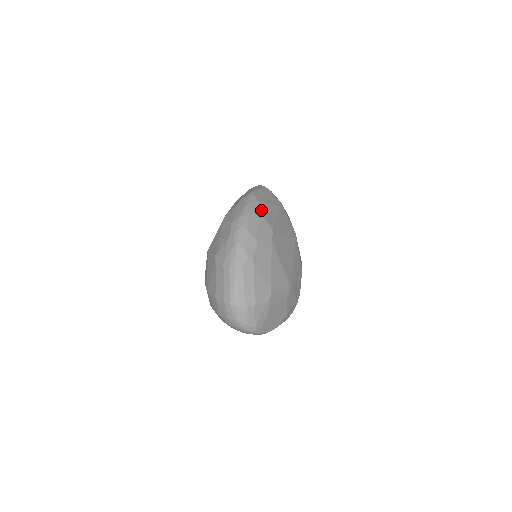
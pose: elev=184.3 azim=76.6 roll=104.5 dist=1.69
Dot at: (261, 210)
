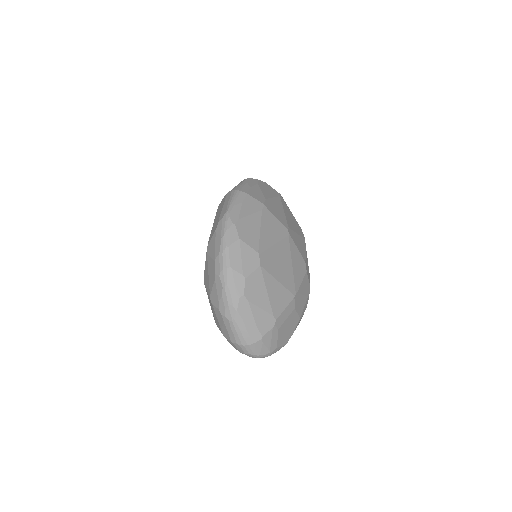
Dot at: (240, 235)
